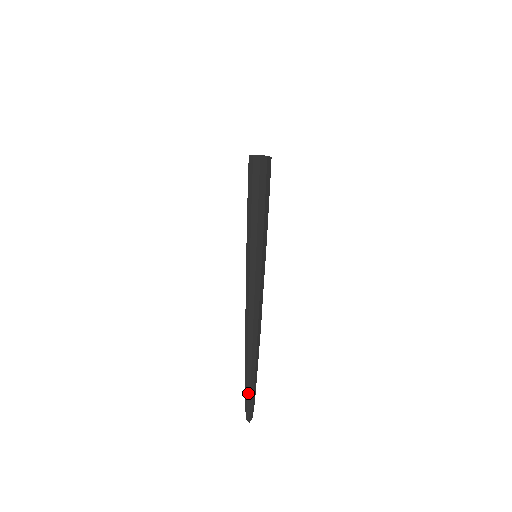
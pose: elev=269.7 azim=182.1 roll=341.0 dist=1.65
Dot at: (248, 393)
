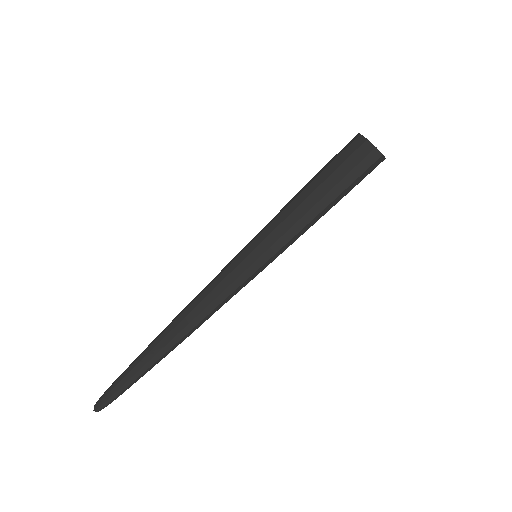
Dot at: (117, 381)
